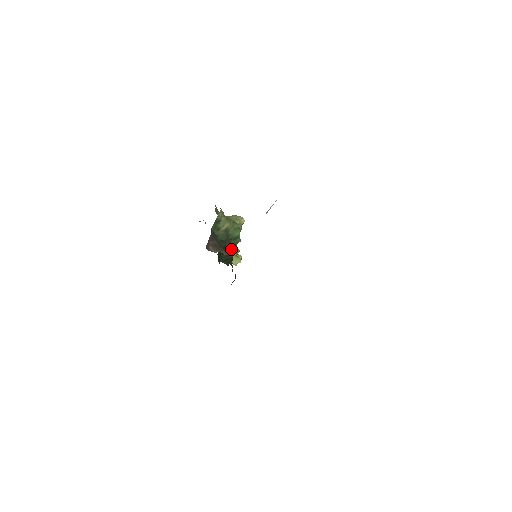
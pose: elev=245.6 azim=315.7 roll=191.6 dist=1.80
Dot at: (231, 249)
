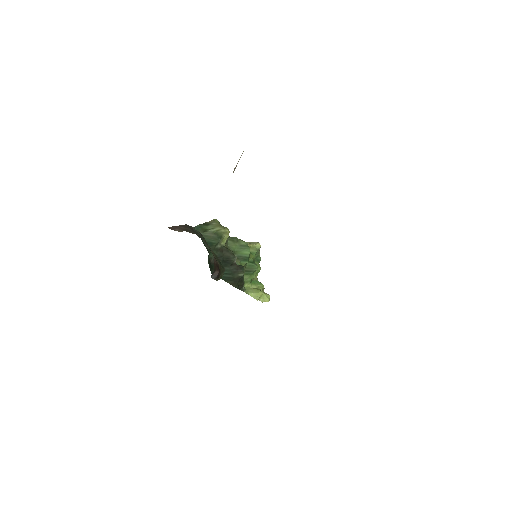
Dot at: (235, 265)
